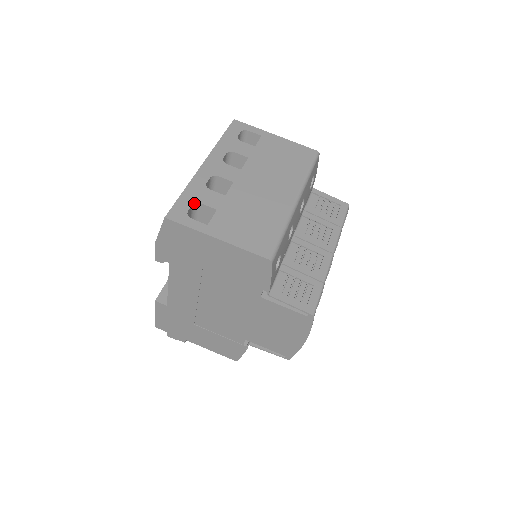
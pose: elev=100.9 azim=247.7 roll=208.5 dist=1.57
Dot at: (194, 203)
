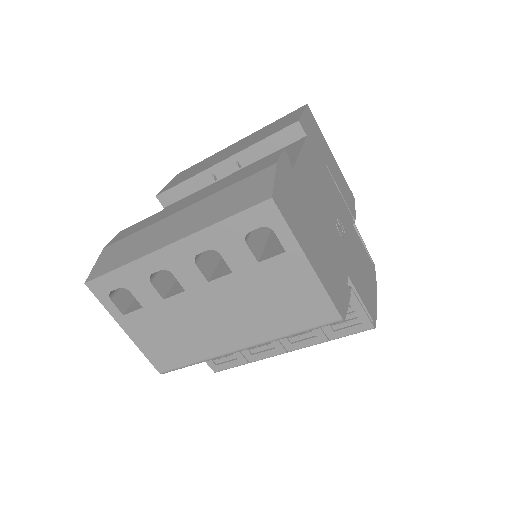
Dot at: (123, 287)
